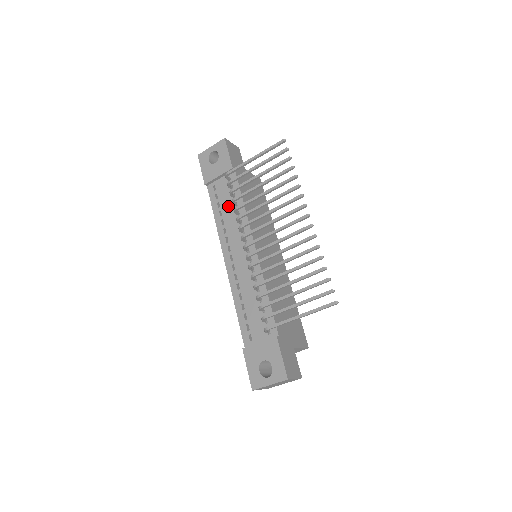
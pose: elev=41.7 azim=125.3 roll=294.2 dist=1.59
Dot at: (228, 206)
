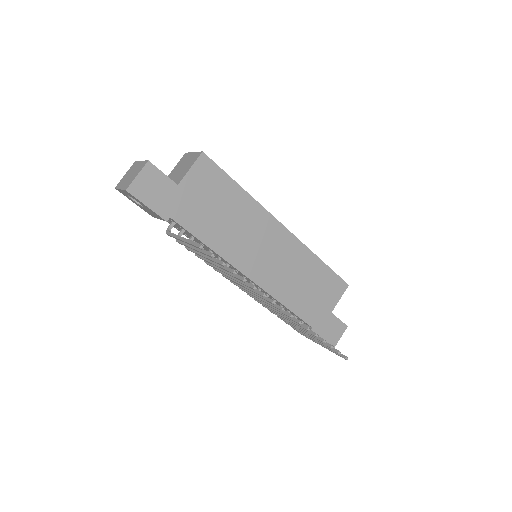
Dot at: occluded
